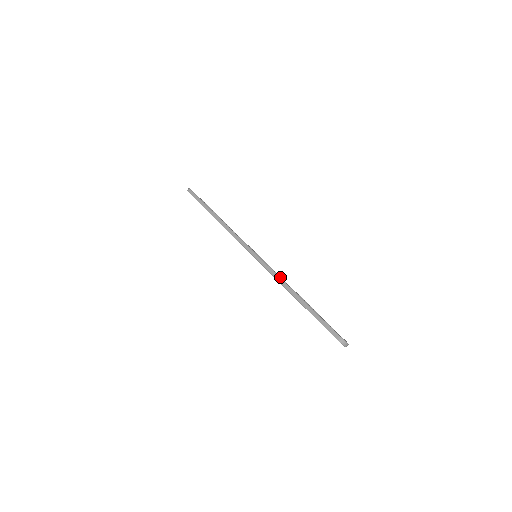
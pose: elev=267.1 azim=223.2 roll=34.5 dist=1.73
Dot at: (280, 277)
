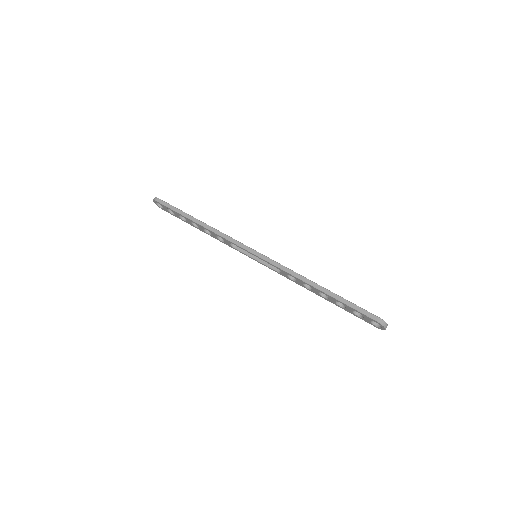
Dot at: occluded
